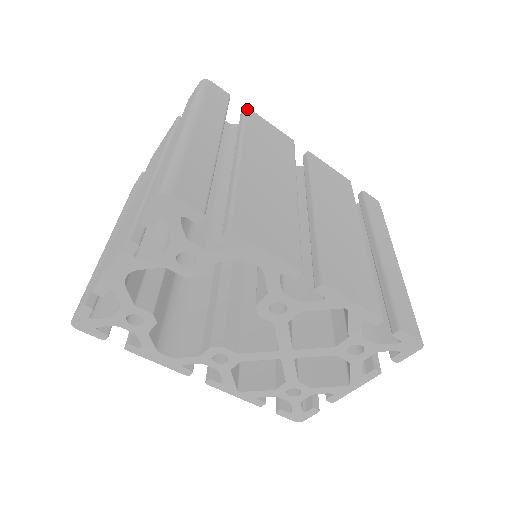
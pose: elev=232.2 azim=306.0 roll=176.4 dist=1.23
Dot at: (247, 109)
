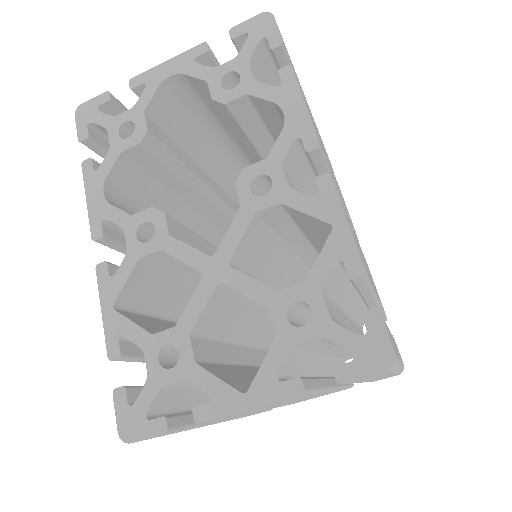
Dot at: occluded
